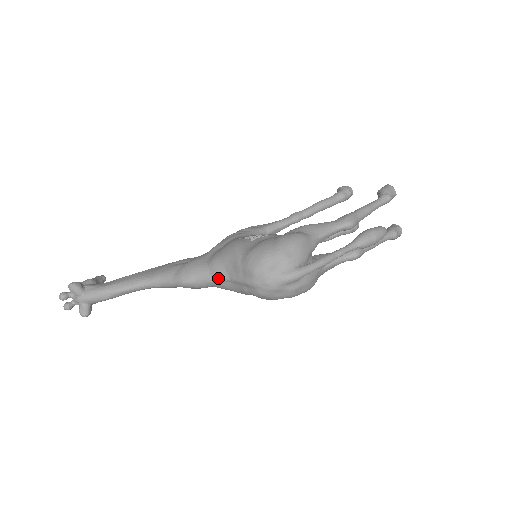
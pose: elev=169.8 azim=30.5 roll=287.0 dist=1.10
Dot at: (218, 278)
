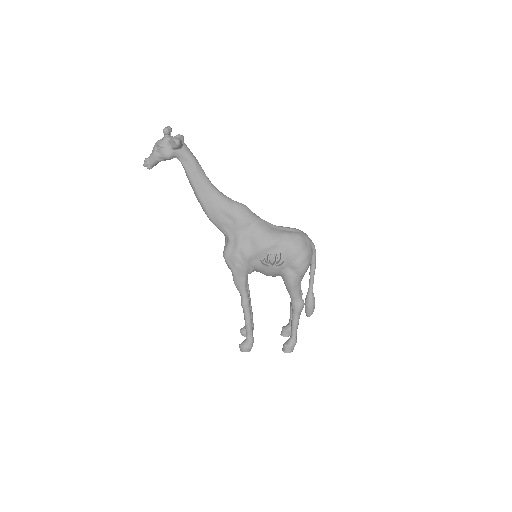
Dot at: occluded
